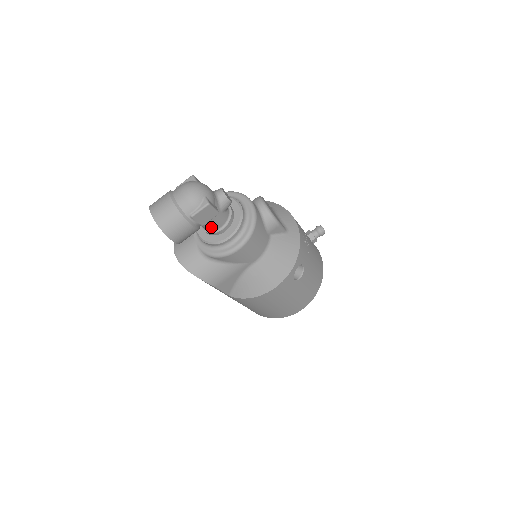
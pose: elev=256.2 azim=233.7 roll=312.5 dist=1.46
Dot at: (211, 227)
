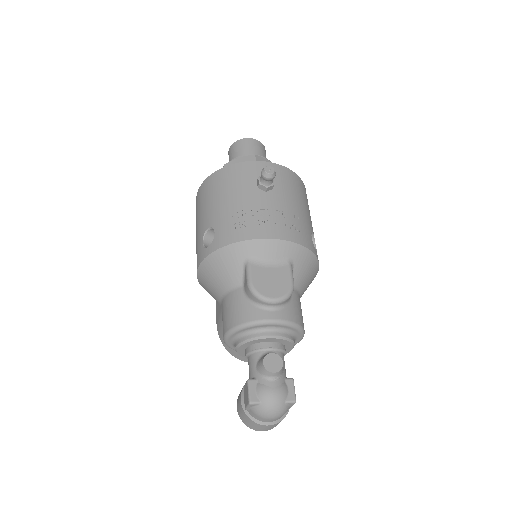
Dot at: occluded
